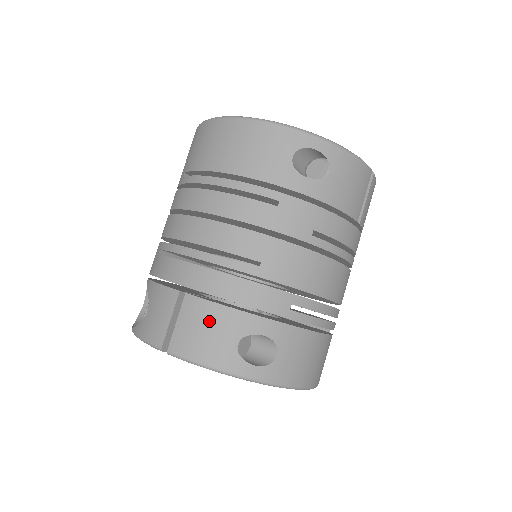
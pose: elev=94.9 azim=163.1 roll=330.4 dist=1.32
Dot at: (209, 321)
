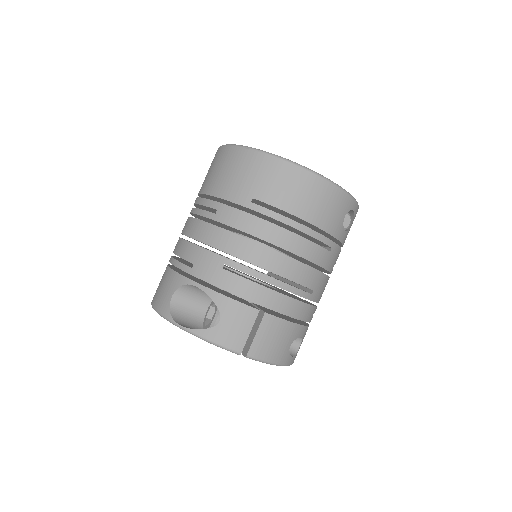
Dot at: (280, 333)
